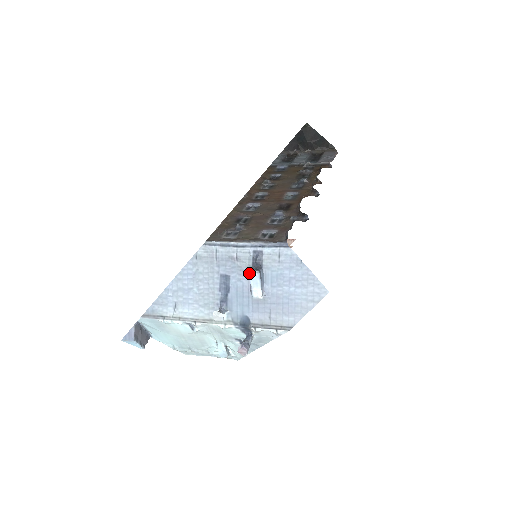
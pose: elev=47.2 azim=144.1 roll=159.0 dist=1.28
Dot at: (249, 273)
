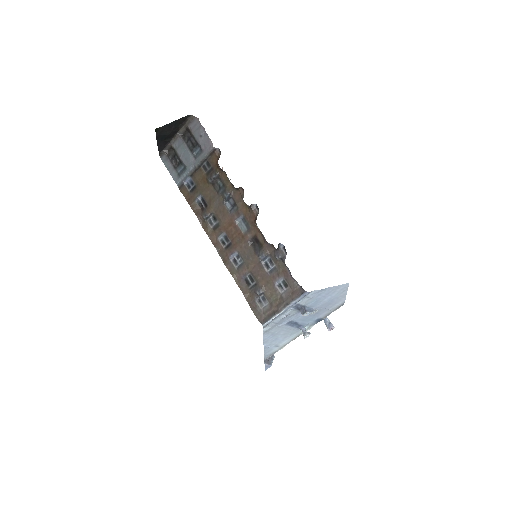
Dot at: occluded
